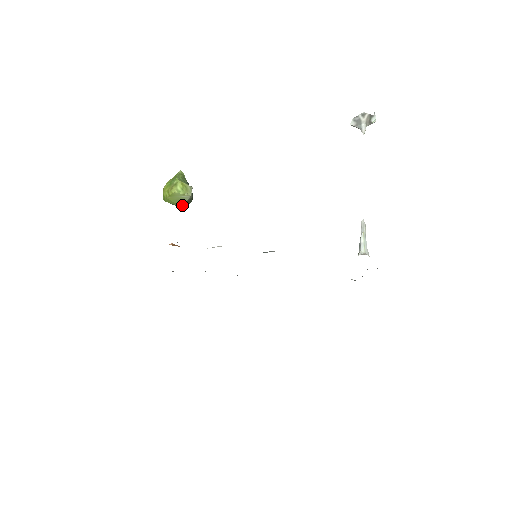
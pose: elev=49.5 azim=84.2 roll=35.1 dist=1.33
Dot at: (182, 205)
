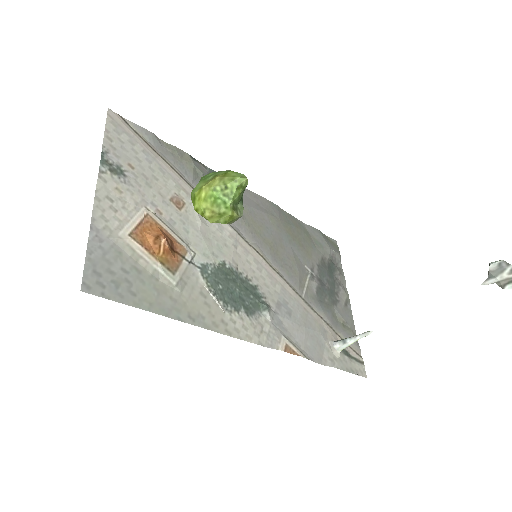
Dot at: occluded
